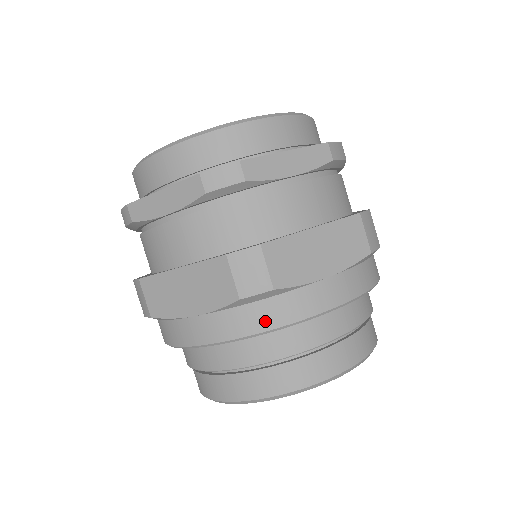
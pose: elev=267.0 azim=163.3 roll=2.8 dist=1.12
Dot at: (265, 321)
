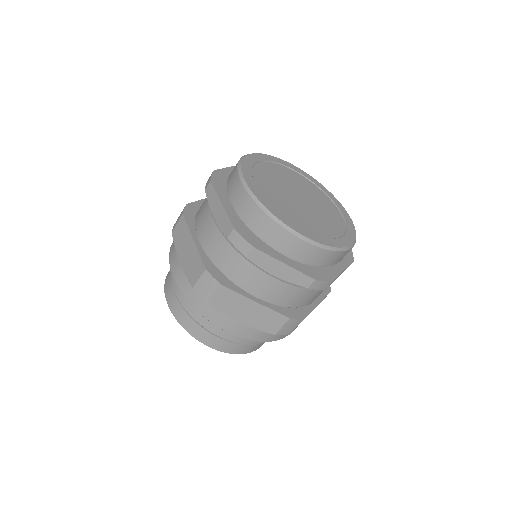
Dot at: (269, 338)
